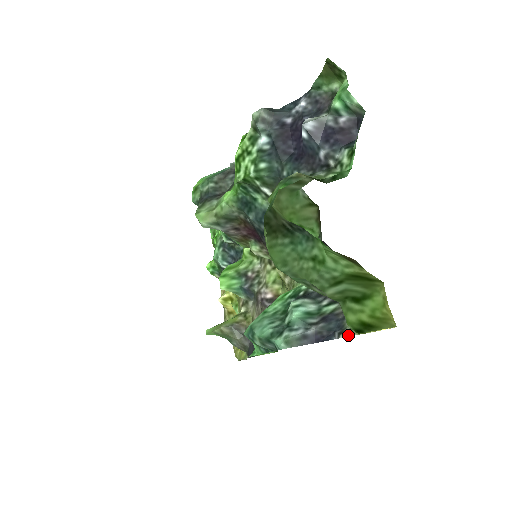
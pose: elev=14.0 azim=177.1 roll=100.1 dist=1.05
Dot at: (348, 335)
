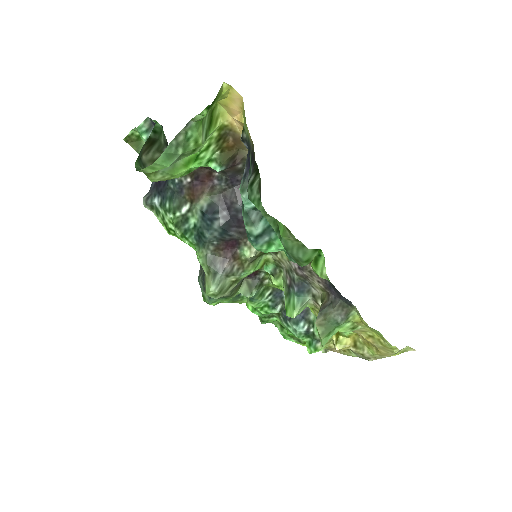
Dot at: (242, 132)
